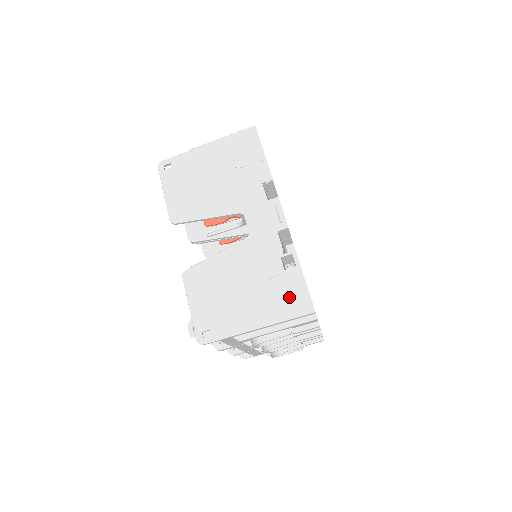
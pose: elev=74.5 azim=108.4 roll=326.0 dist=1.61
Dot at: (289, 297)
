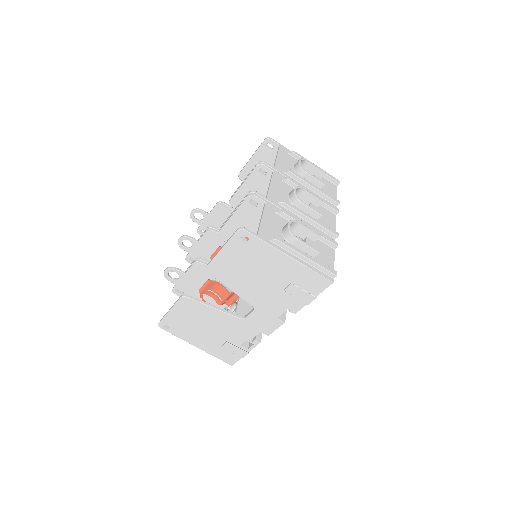
Dot at: (228, 353)
